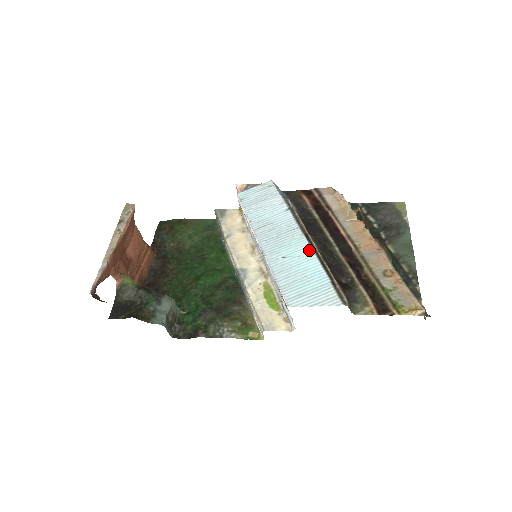
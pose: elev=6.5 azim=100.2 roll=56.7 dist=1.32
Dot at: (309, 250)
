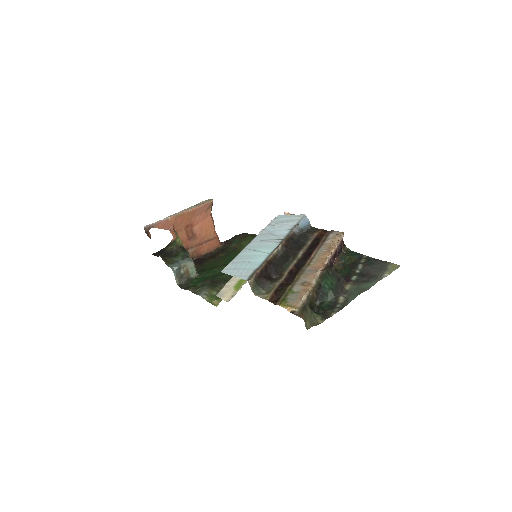
Dot at: (271, 251)
